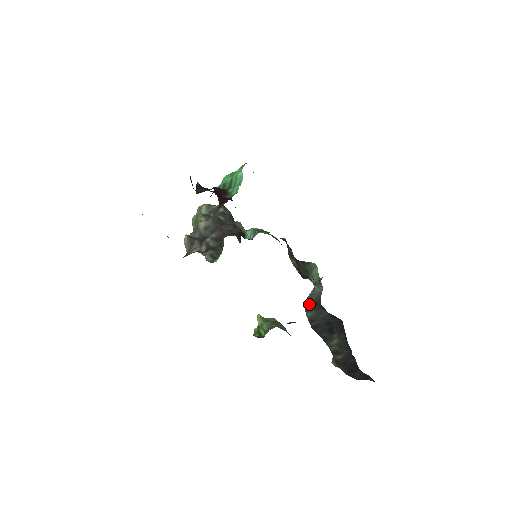
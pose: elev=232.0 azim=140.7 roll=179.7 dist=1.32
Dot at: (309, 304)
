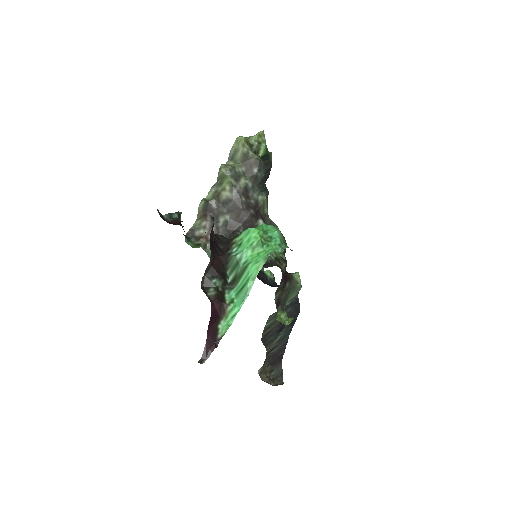
Dot at: (274, 313)
